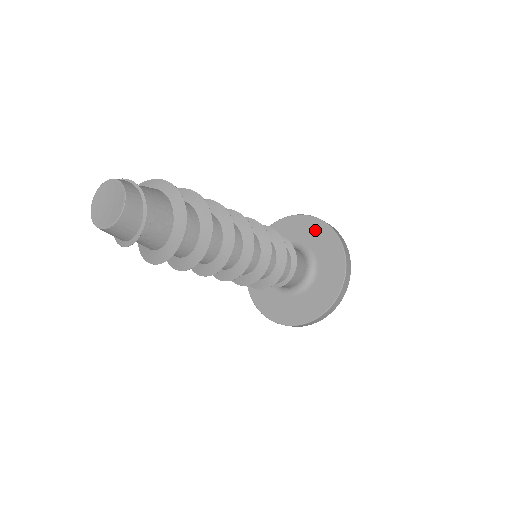
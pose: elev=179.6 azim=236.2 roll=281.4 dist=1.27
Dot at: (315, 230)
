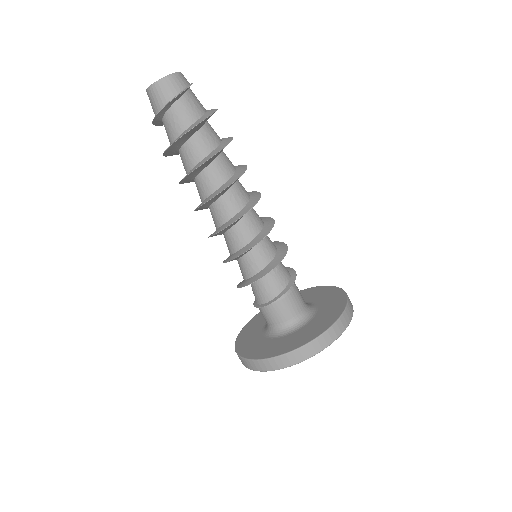
Dot at: (315, 292)
